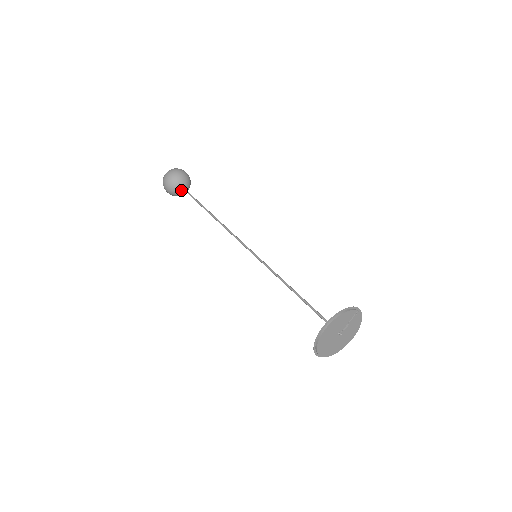
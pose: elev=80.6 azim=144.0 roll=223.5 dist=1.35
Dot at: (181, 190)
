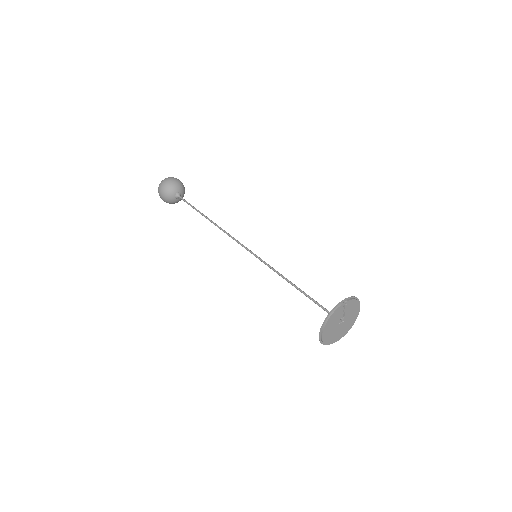
Dot at: (178, 198)
